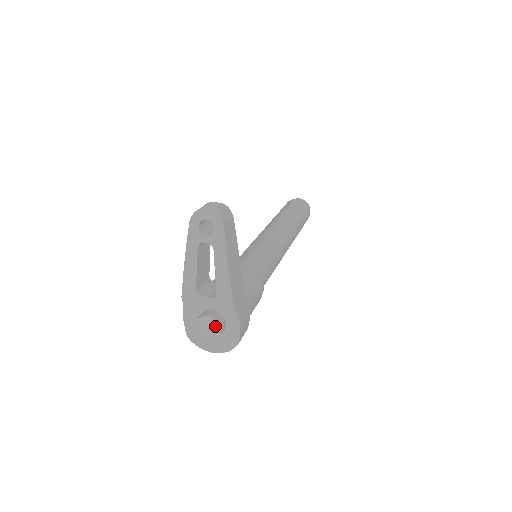
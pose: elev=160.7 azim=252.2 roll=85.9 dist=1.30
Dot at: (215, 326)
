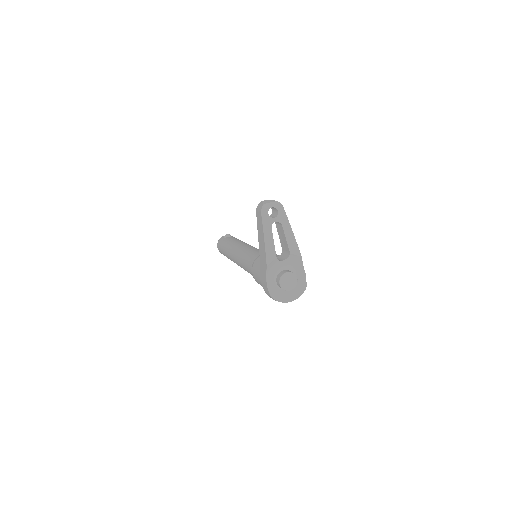
Dot at: (293, 277)
